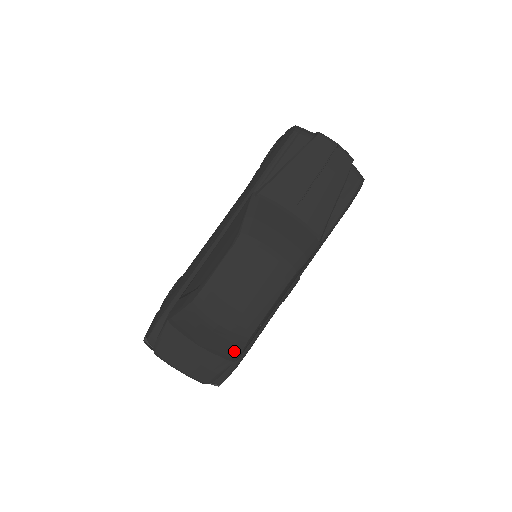
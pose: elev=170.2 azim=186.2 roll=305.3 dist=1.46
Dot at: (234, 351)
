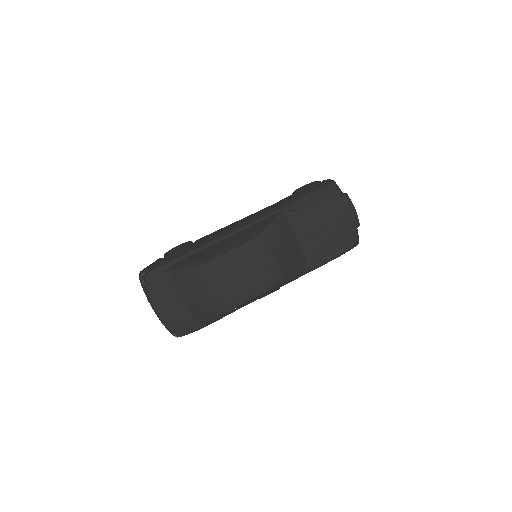
Dot at: (207, 317)
